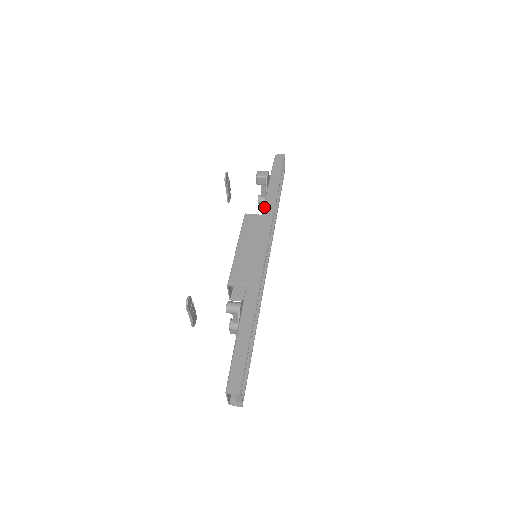
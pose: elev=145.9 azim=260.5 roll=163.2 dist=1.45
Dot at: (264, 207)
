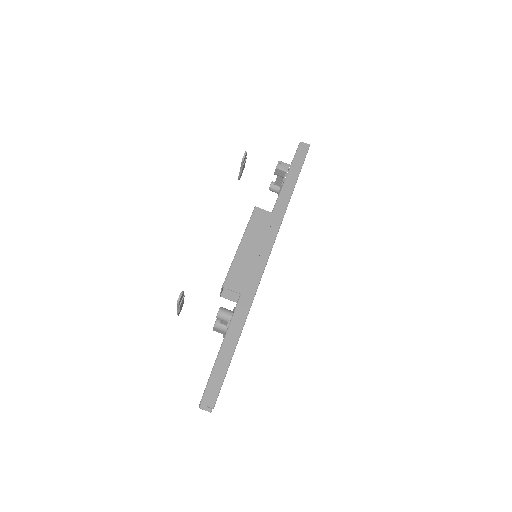
Dot at: (276, 204)
